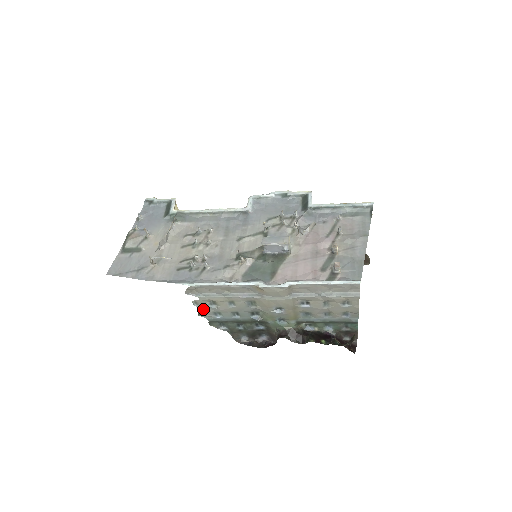
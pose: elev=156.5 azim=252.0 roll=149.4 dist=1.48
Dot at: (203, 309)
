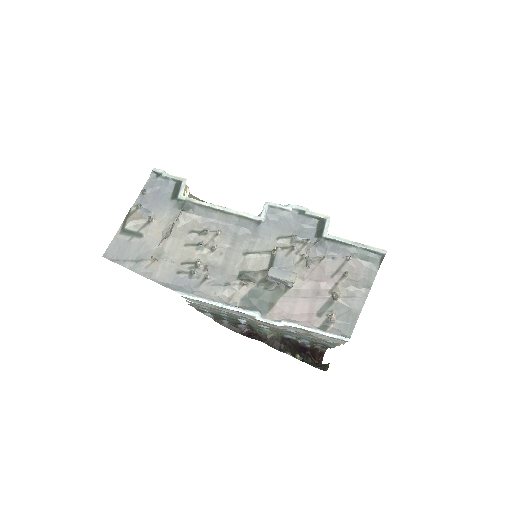
Dot at: (194, 305)
